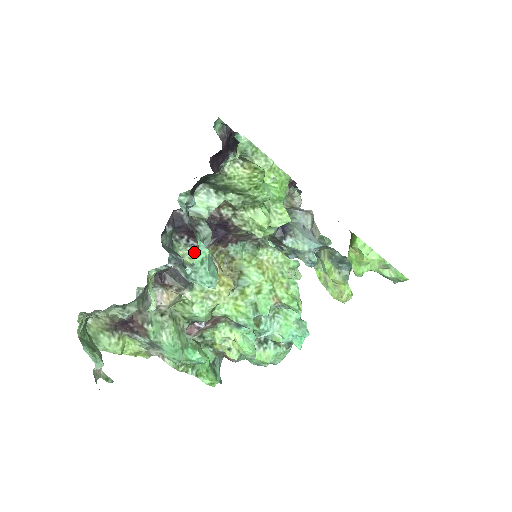
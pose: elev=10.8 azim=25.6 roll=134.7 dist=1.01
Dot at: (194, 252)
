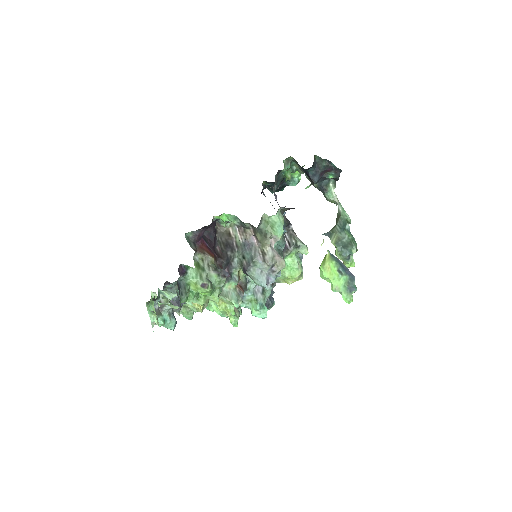
Dot at: occluded
